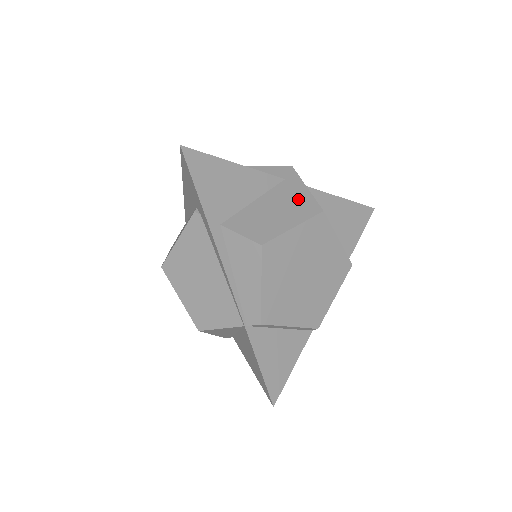
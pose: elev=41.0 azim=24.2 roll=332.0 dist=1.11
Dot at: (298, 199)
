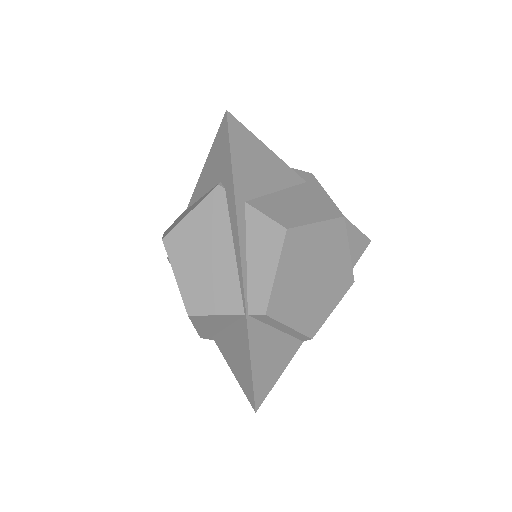
Dot at: (320, 201)
